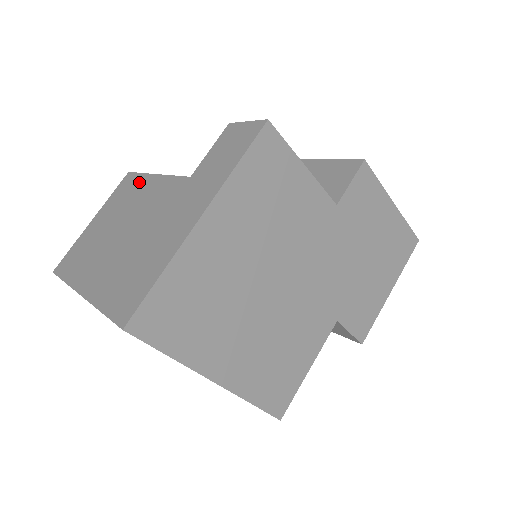
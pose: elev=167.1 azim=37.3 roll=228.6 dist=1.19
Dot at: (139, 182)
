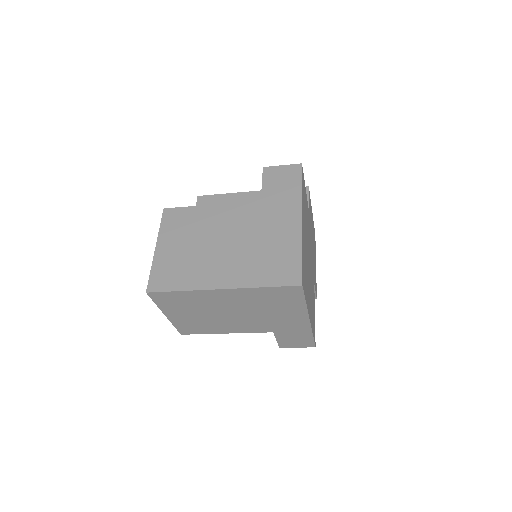
Dot at: (194, 212)
